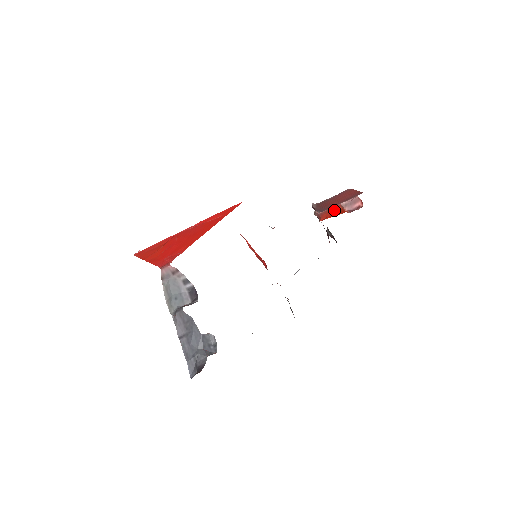
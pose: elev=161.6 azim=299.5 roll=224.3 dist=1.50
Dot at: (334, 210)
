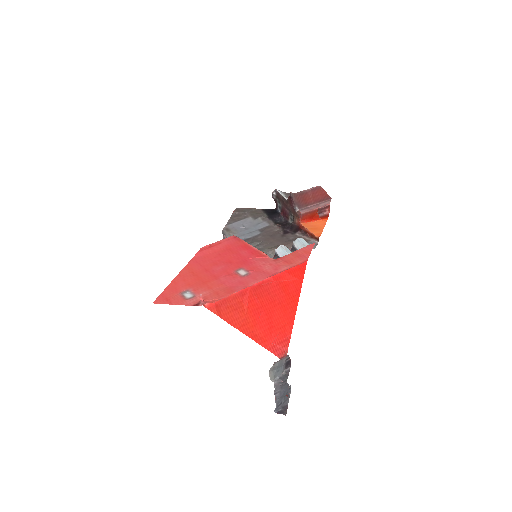
Dot at: (312, 214)
